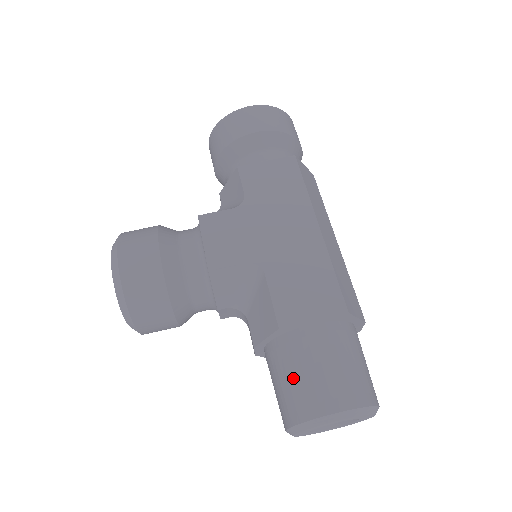
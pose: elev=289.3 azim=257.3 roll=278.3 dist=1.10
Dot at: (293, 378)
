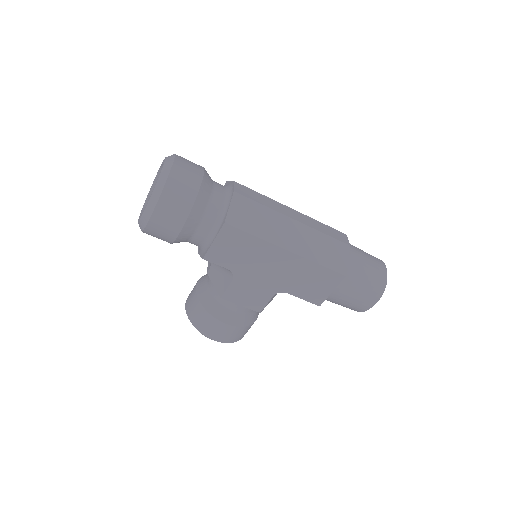
Dot at: (341, 305)
